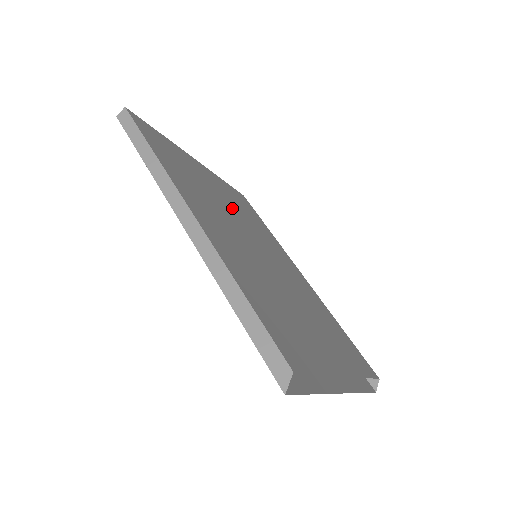
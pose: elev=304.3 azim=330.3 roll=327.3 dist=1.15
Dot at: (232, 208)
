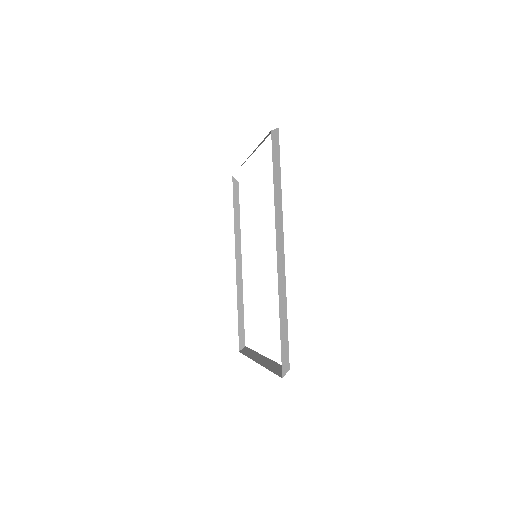
Dot at: occluded
